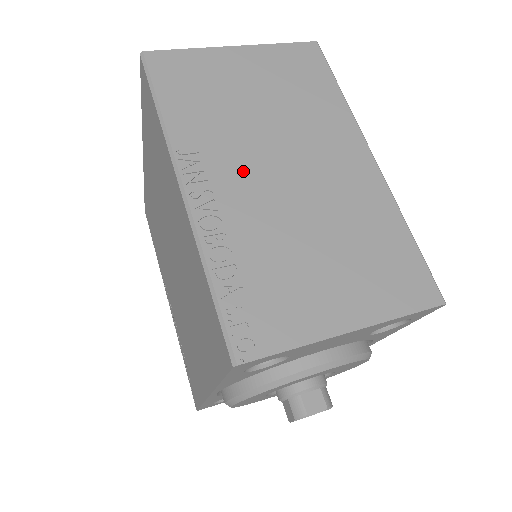
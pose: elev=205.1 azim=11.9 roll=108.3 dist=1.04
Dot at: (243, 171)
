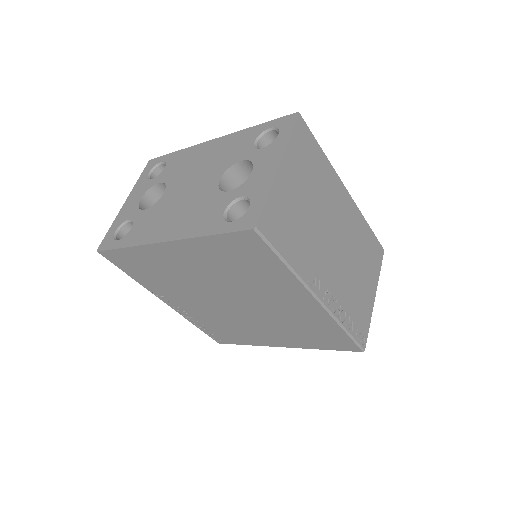
Dot at: (327, 262)
